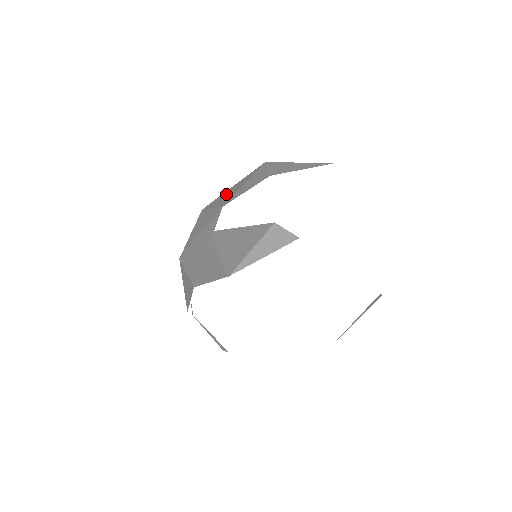
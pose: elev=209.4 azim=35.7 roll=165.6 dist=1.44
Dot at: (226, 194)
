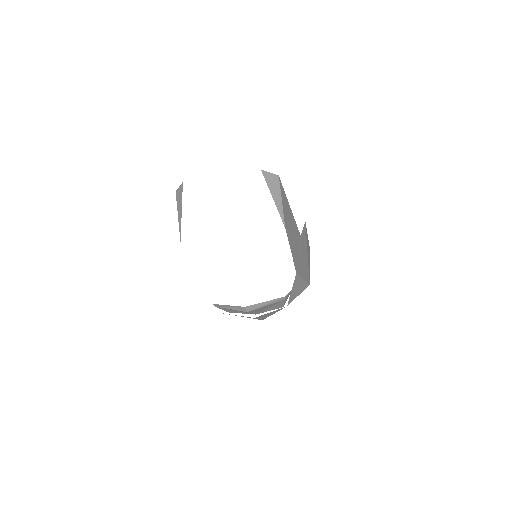
Dot at: occluded
